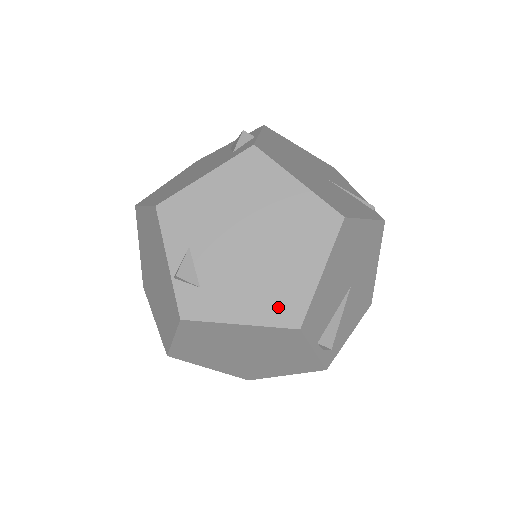
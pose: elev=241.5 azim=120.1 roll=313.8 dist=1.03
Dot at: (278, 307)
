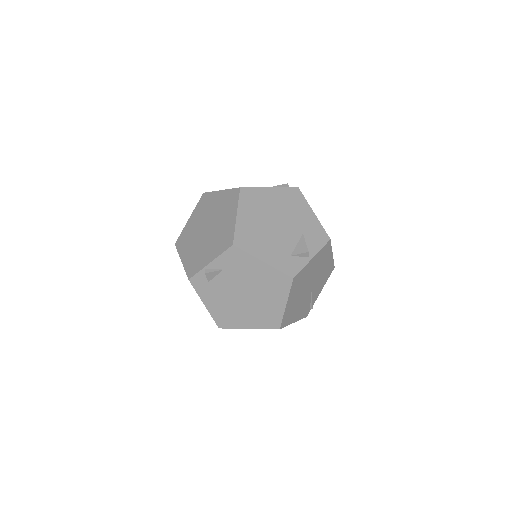
Dot at: (222, 317)
